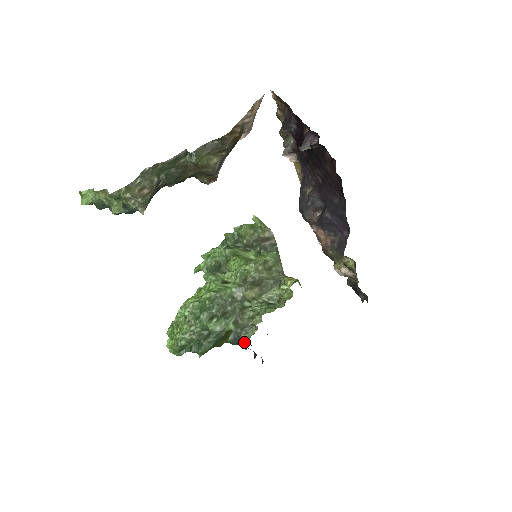
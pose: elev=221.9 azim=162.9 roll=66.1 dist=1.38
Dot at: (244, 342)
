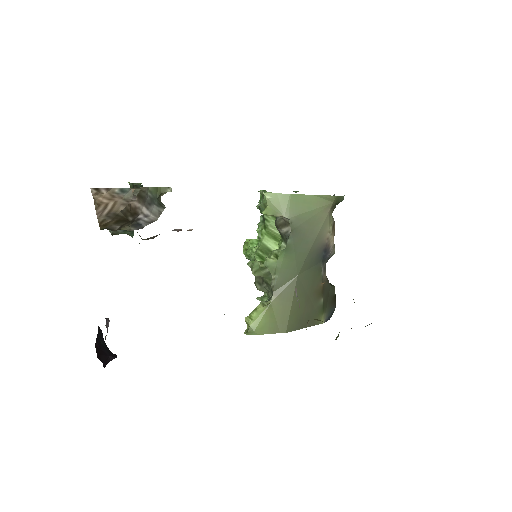
Dot at: occluded
